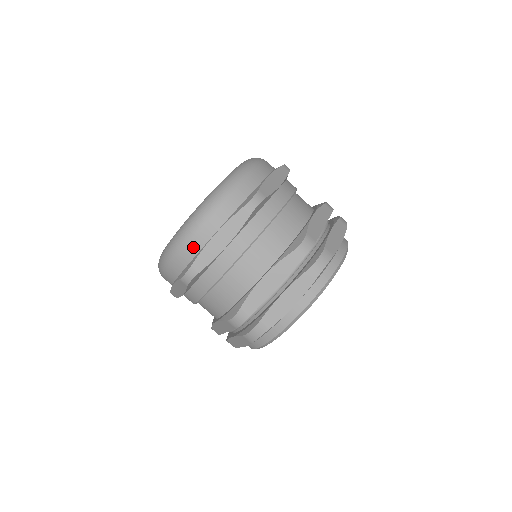
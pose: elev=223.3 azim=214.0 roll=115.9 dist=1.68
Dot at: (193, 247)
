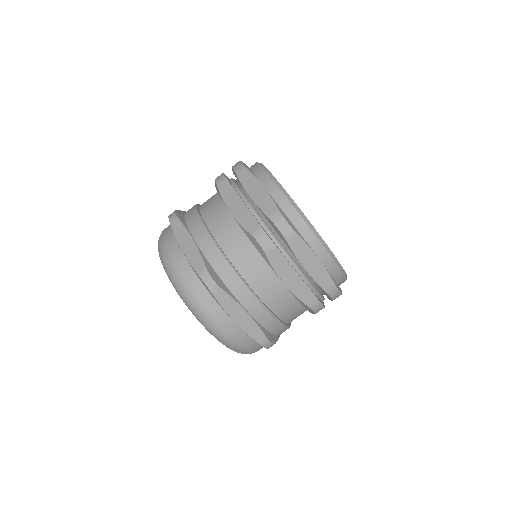
Dot at: (241, 339)
